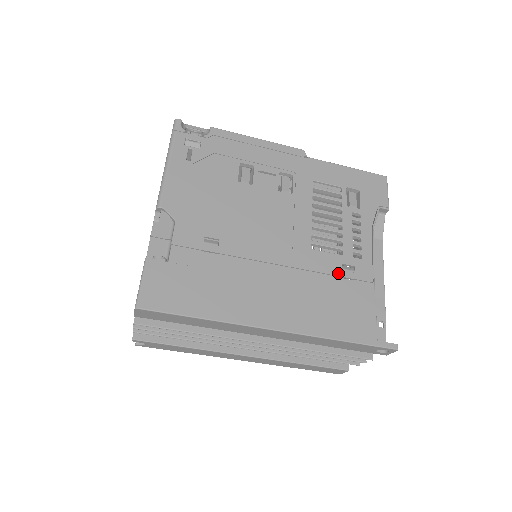
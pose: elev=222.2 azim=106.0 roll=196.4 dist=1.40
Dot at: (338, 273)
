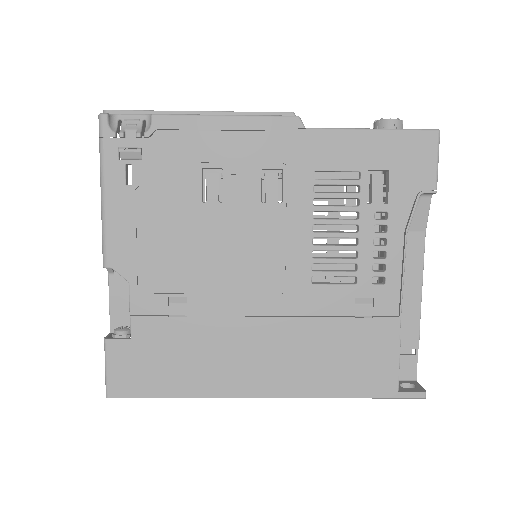
Dot at: (349, 312)
